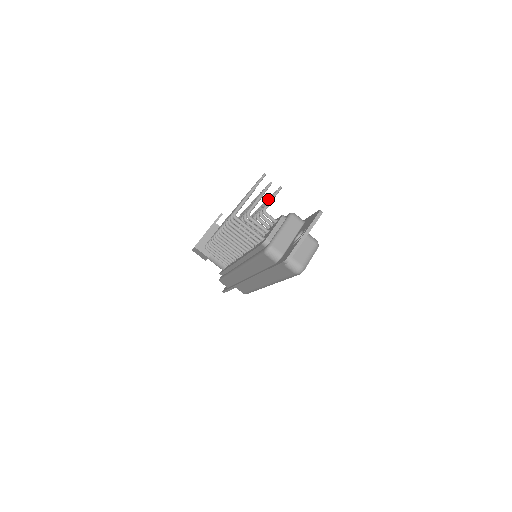
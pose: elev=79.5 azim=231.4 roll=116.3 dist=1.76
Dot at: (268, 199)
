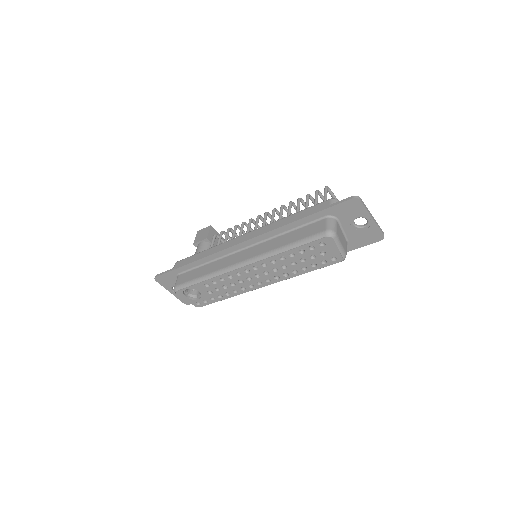
Dot at: occluded
